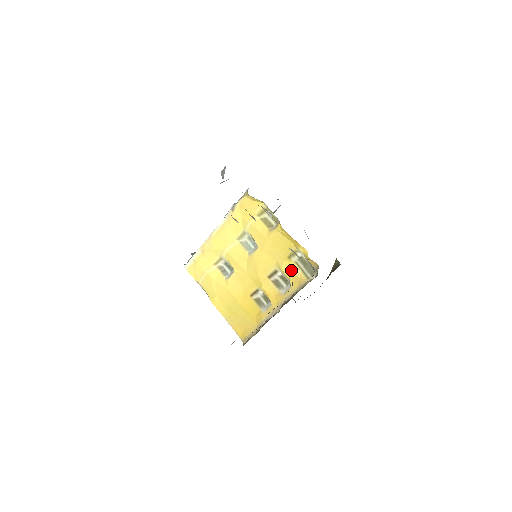
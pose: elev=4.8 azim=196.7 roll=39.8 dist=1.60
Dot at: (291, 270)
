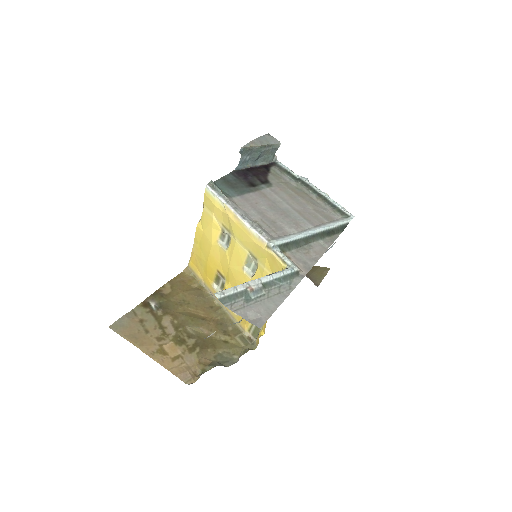
Dot at: occluded
